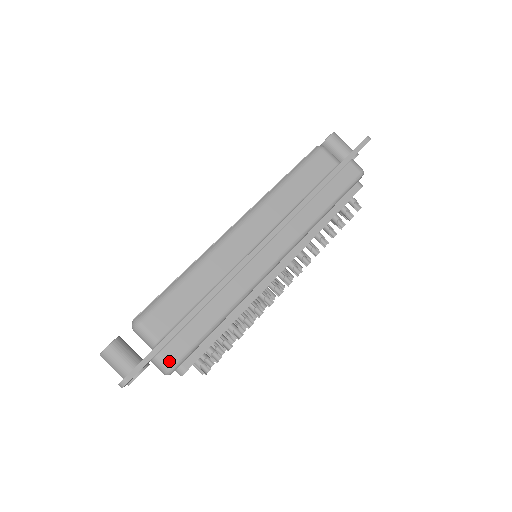
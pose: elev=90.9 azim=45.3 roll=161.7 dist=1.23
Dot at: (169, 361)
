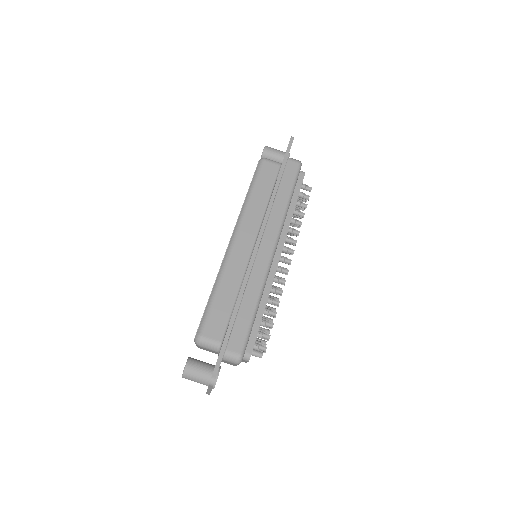
Dot at: (236, 352)
